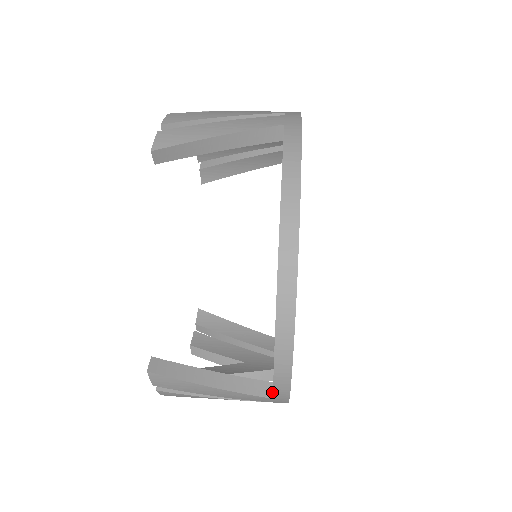
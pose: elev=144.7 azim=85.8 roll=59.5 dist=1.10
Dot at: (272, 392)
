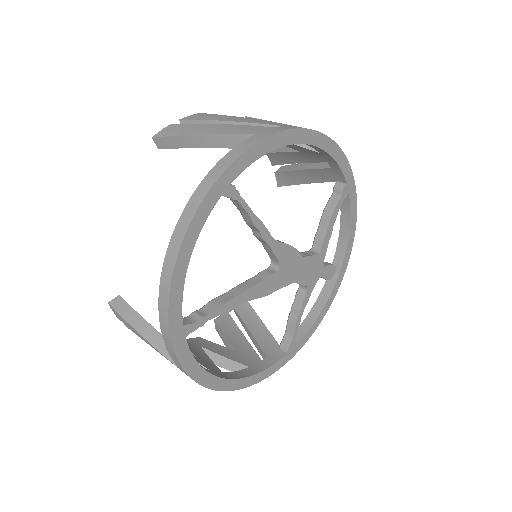
Dot at: occluded
